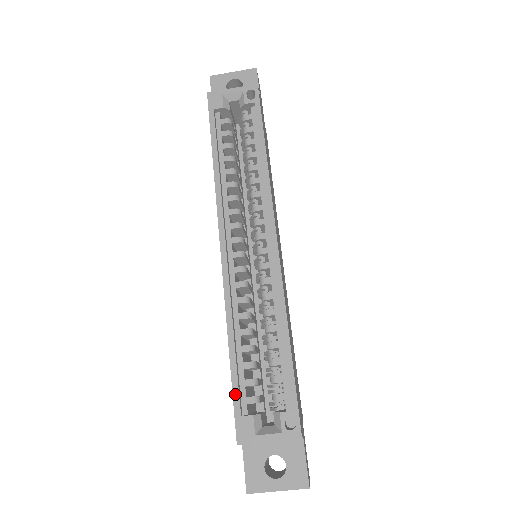
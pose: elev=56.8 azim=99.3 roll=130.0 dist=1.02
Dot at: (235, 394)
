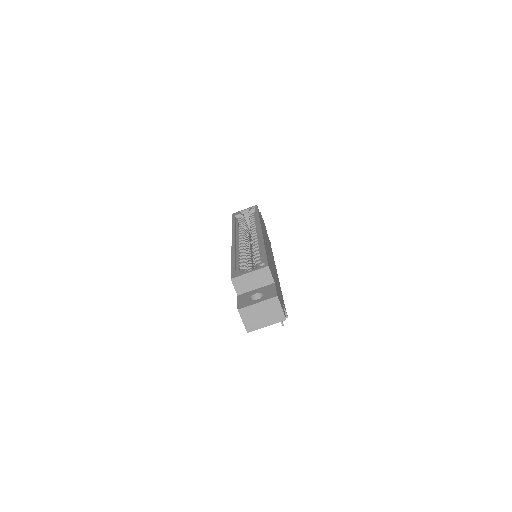
Dot at: (232, 267)
